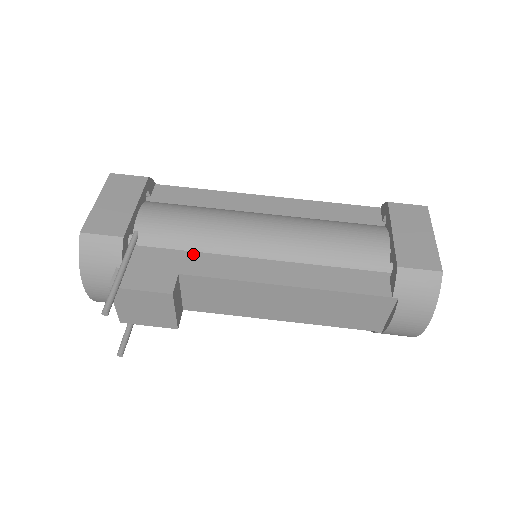
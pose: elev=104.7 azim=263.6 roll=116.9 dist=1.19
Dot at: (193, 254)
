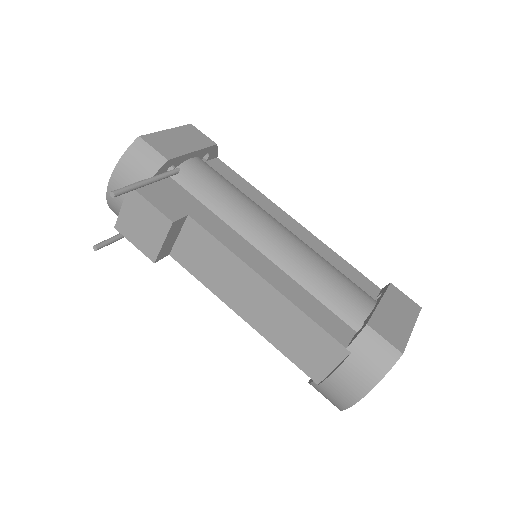
Dot at: (210, 212)
